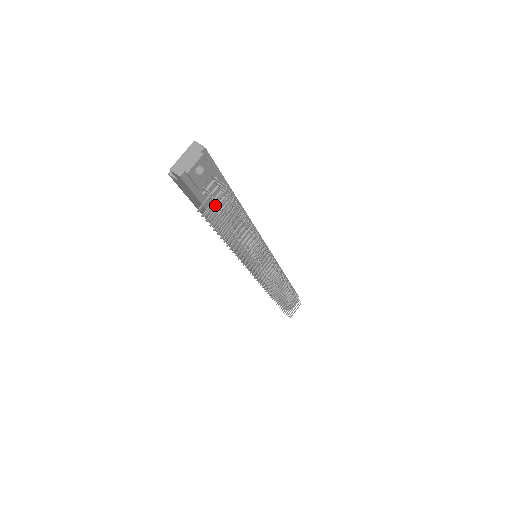
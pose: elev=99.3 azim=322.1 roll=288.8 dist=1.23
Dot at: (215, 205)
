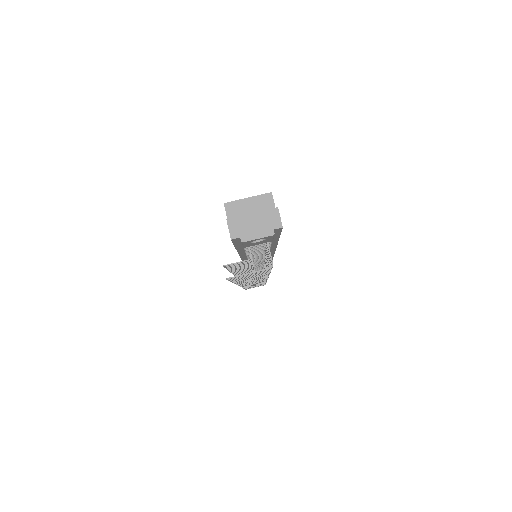
Dot at: (246, 274)
